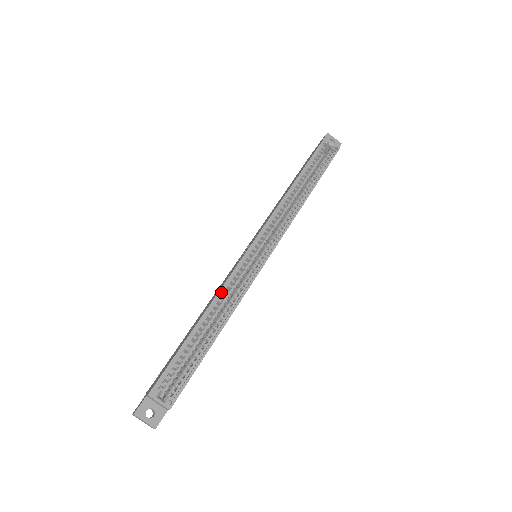
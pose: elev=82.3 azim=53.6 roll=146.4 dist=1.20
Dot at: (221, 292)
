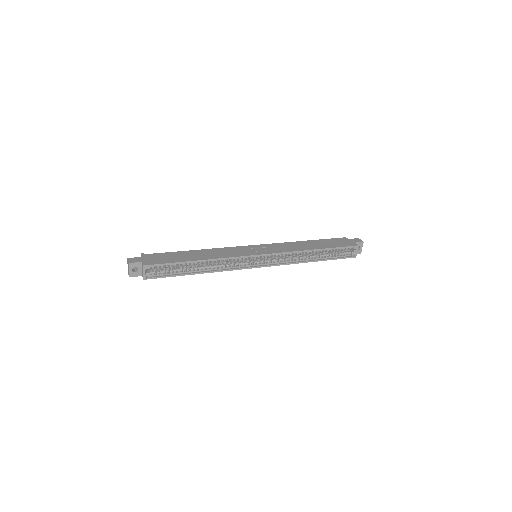
Dot at: (222, 259)
